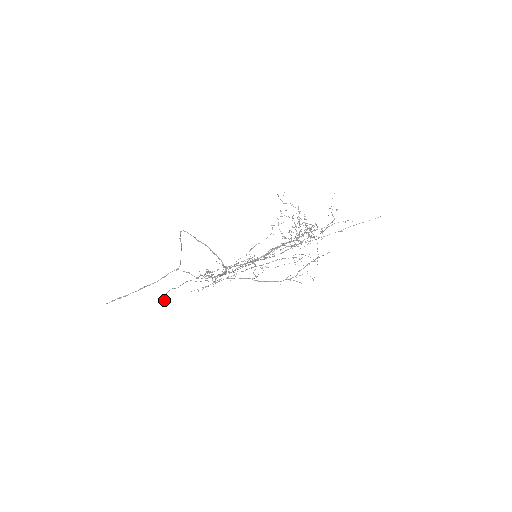
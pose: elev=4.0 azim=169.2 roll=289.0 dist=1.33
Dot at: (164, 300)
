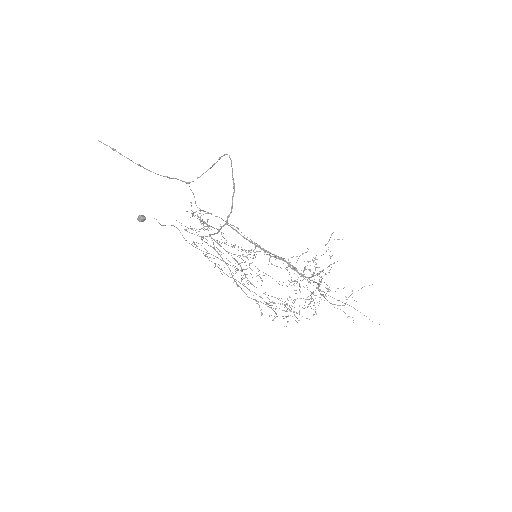
Dot at: (139, 220)
